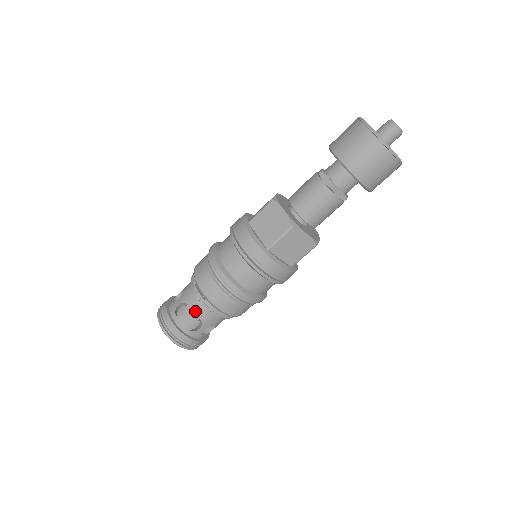
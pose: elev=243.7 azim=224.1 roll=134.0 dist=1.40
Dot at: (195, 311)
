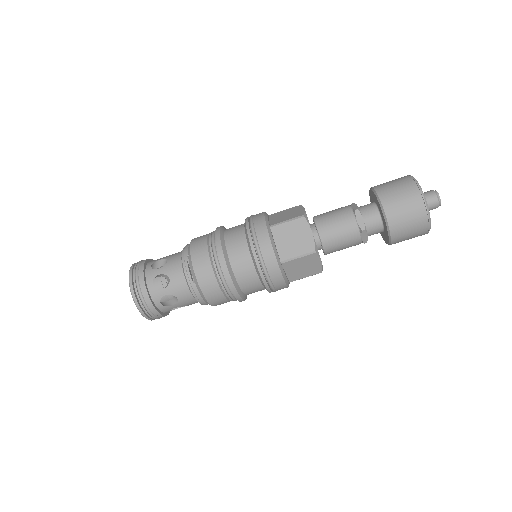
Dot at: (176, 289)
